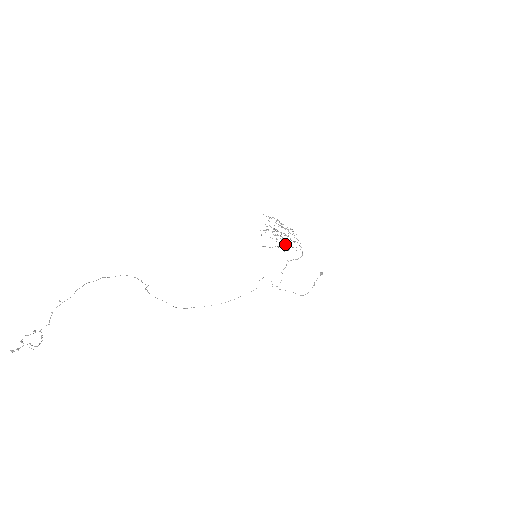
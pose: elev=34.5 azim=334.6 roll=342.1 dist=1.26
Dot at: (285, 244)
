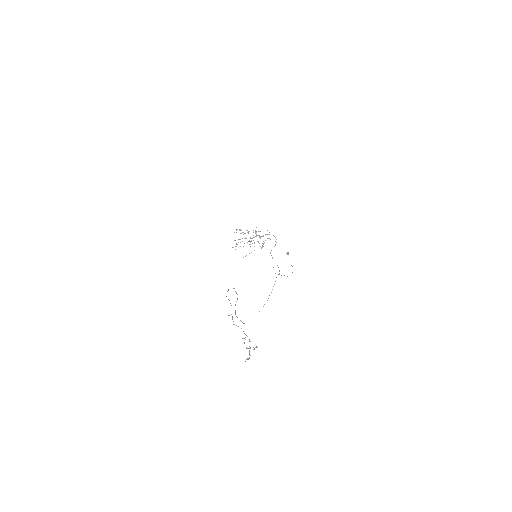
Dot at: occluded
